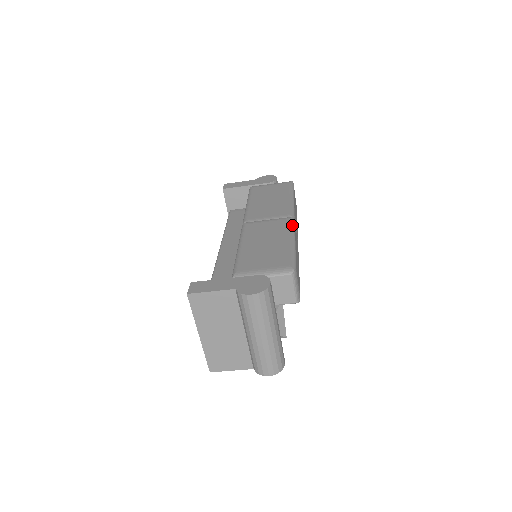
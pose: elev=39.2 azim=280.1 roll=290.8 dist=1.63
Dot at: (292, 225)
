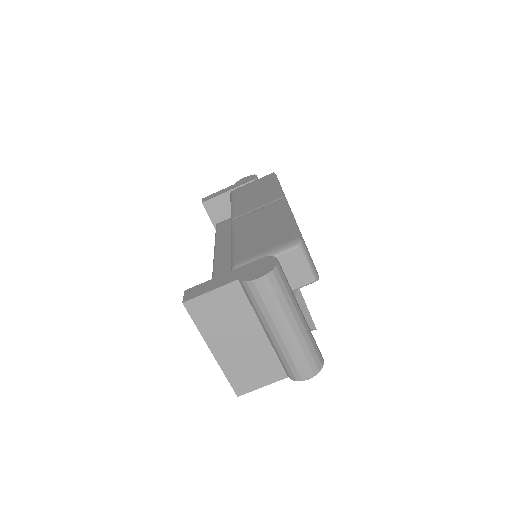
Dot at: (285, 204)
